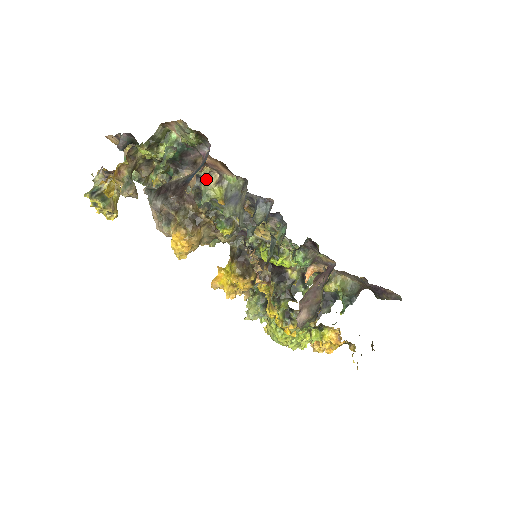
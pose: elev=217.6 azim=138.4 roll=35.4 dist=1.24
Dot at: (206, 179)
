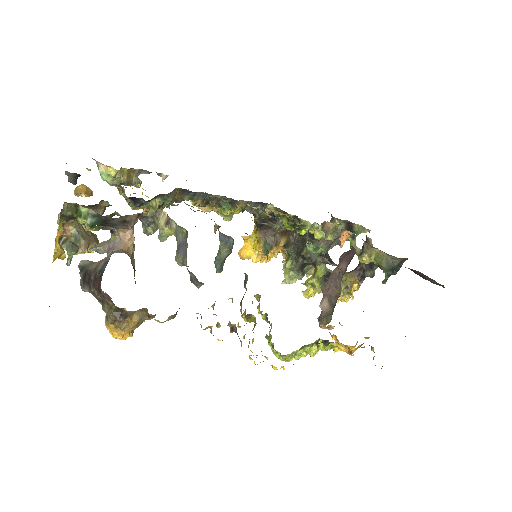
Dot at: (156, 217)
